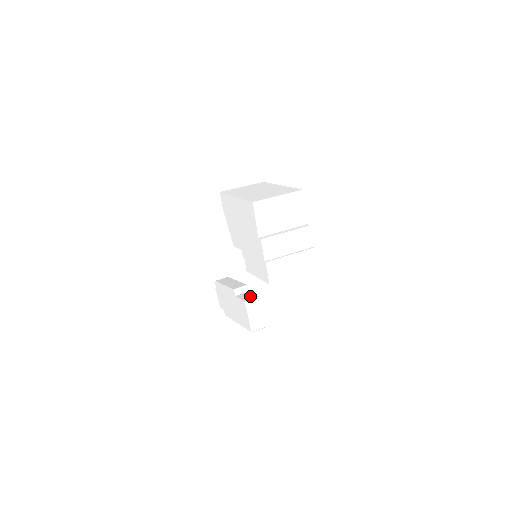
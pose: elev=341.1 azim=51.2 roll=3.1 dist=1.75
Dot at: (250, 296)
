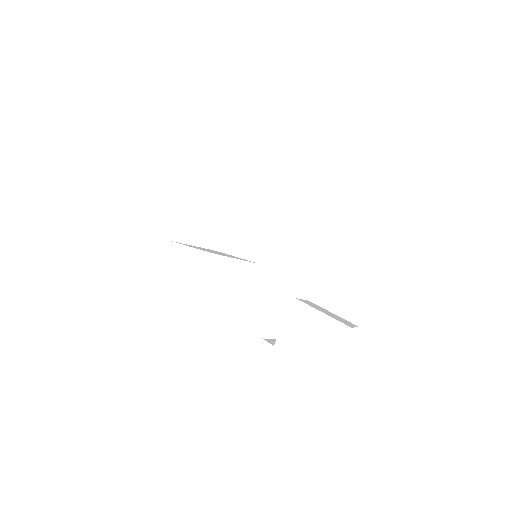
Dot at: occluded
